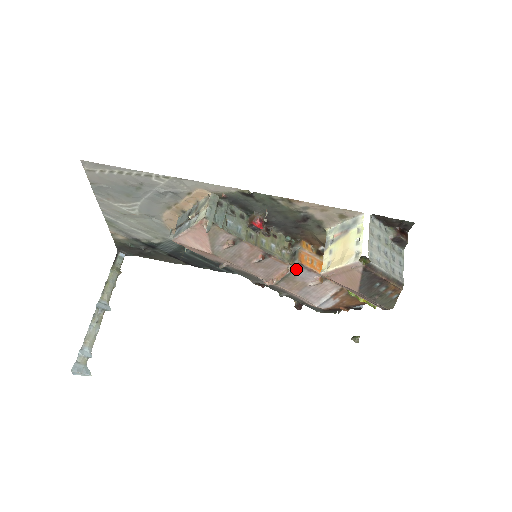
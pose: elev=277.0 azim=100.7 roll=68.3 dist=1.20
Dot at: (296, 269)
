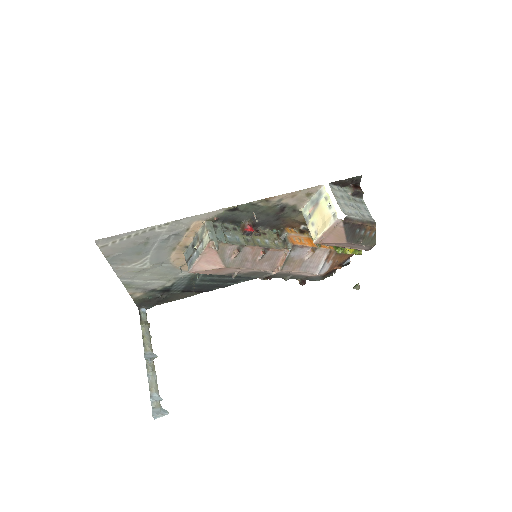
Dot at: (291, 251)
